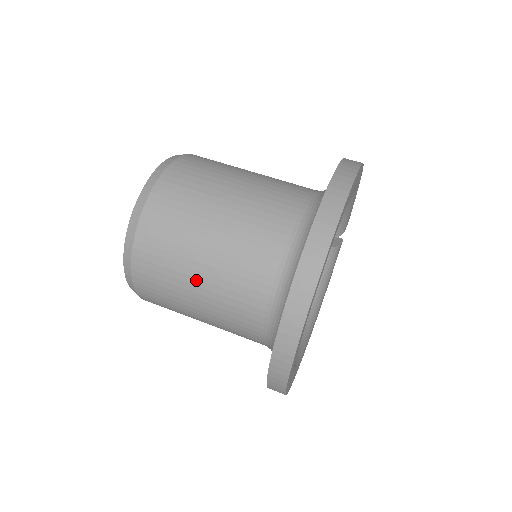
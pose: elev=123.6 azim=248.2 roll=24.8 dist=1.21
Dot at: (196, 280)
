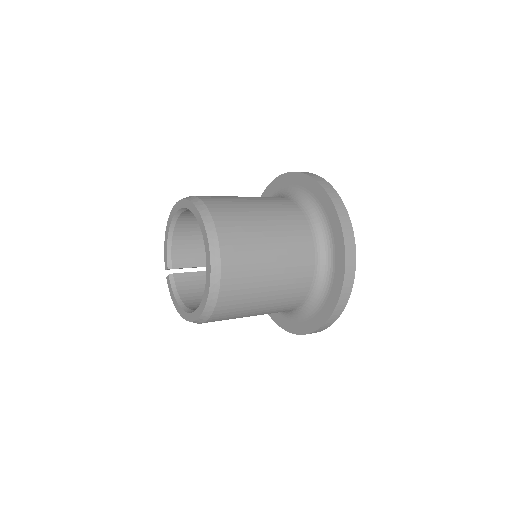
Dot at: (266, 233)
